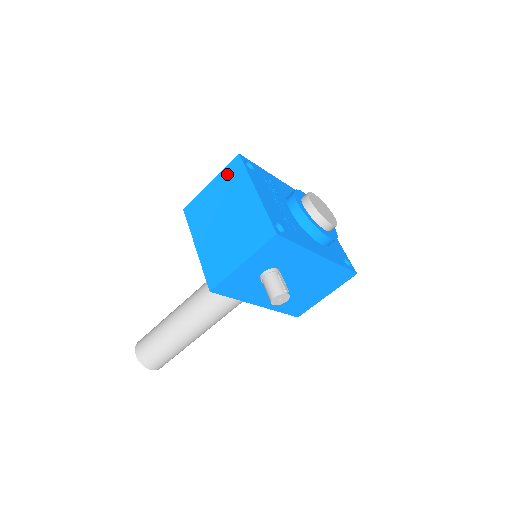
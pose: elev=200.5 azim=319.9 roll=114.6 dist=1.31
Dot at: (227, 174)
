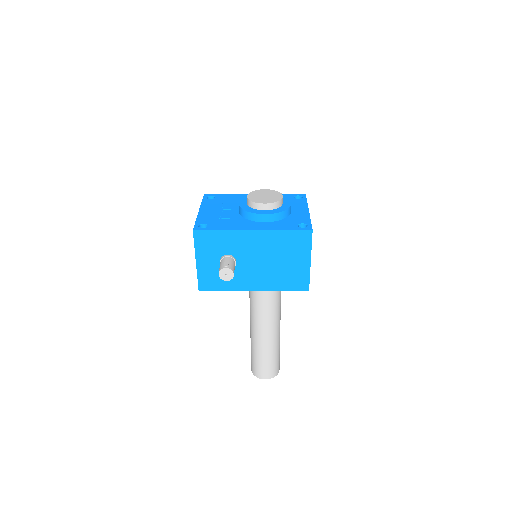
Dot at: occluded
